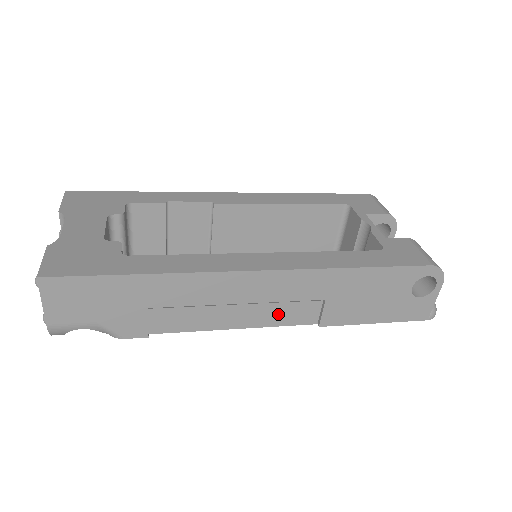
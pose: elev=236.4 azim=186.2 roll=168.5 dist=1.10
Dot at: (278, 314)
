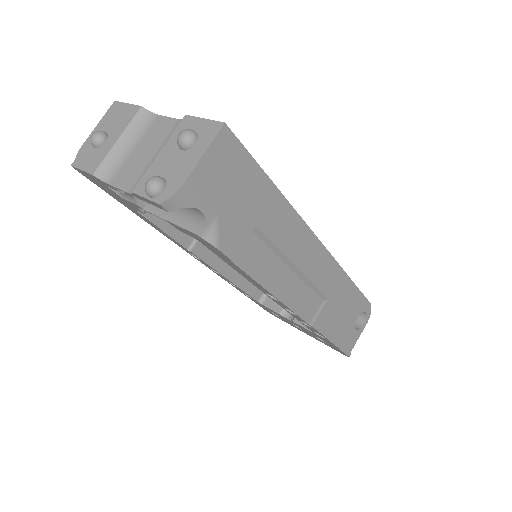
Dot at: (300, 298)
